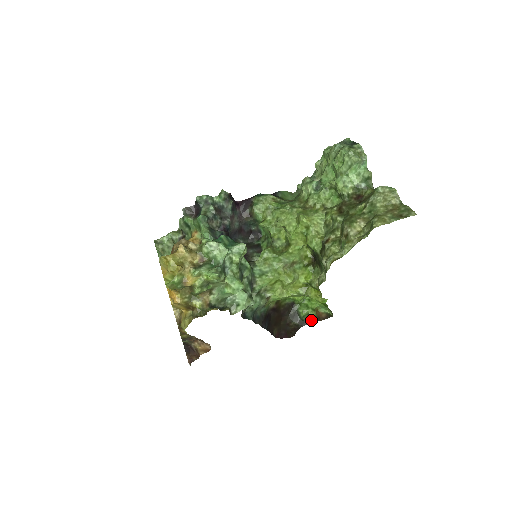
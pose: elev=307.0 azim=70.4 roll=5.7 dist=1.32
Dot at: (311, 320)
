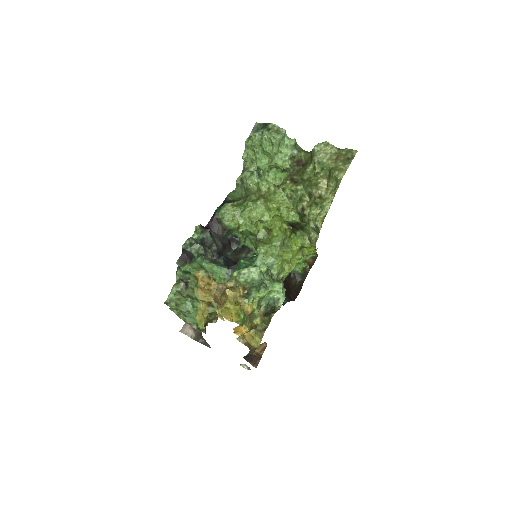
Dot at: (307, 270)
